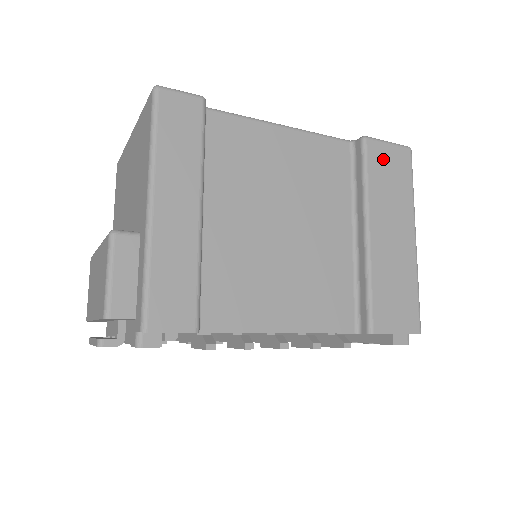
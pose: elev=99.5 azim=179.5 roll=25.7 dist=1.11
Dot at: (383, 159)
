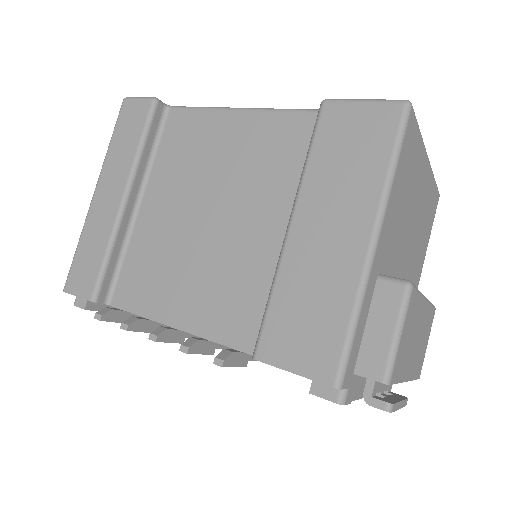
Dot at: (344, 126)
